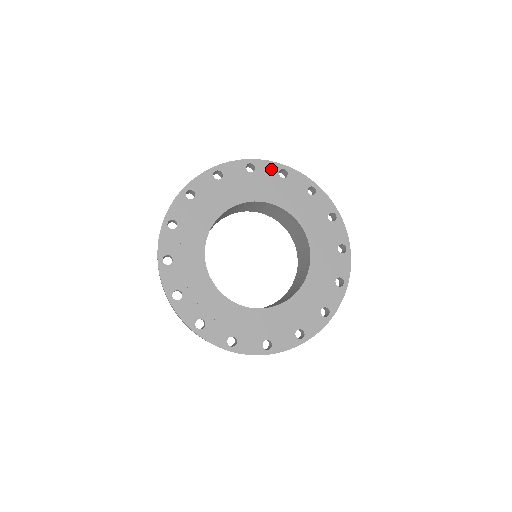
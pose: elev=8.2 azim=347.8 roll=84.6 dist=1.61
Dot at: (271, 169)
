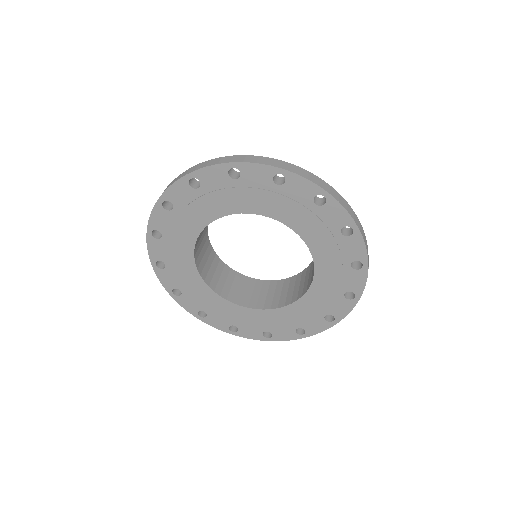
Dot at: (306, 190)
